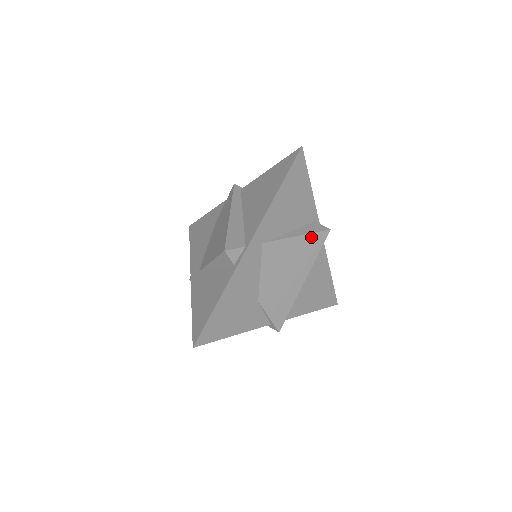
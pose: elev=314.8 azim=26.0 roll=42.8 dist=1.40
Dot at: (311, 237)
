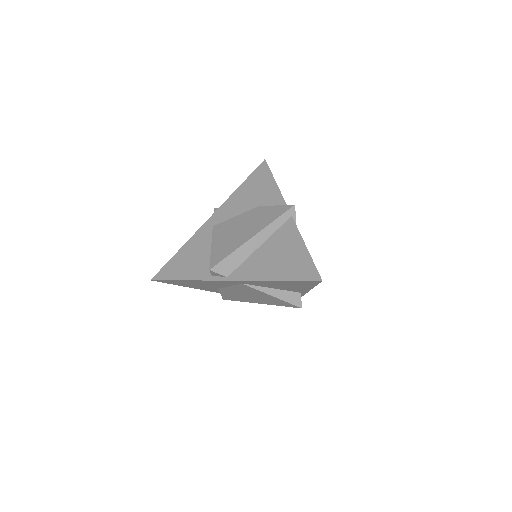
Dot at: (283, 301)
